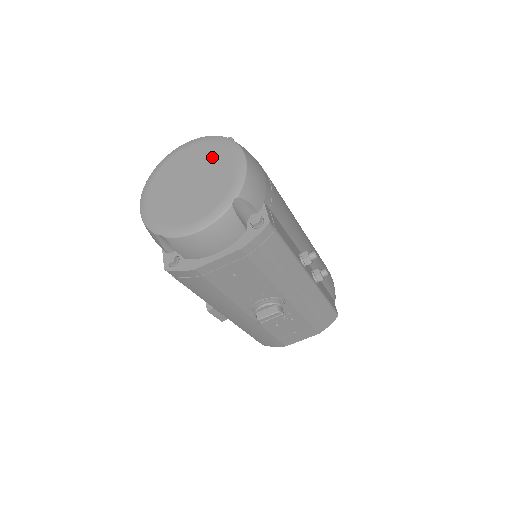
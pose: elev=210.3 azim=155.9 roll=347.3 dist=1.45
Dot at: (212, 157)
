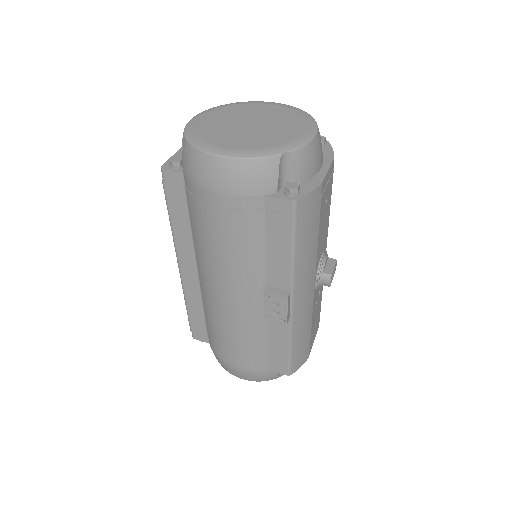
Dot at: (243, 110)
